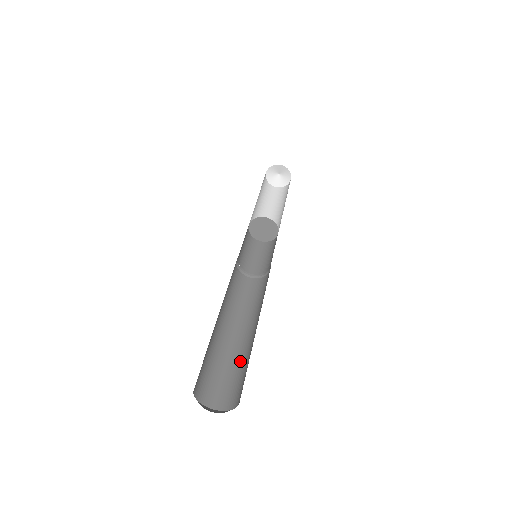
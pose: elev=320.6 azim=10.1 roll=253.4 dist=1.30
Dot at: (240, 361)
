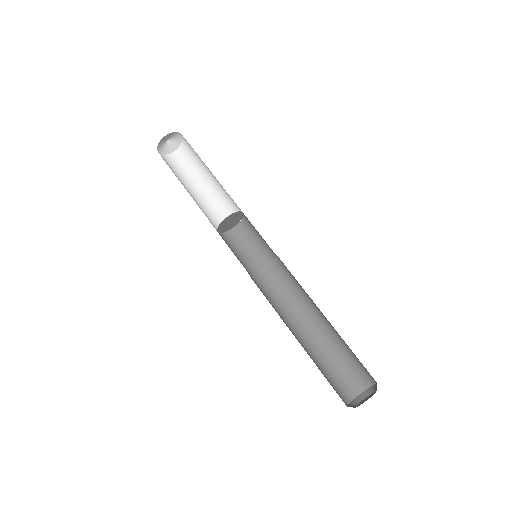
Dot at: (323, 359)
